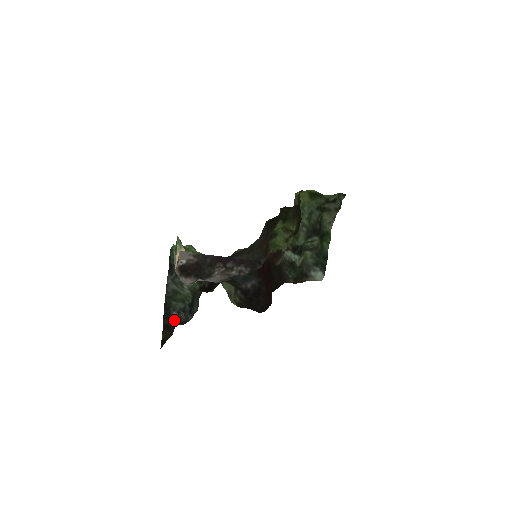
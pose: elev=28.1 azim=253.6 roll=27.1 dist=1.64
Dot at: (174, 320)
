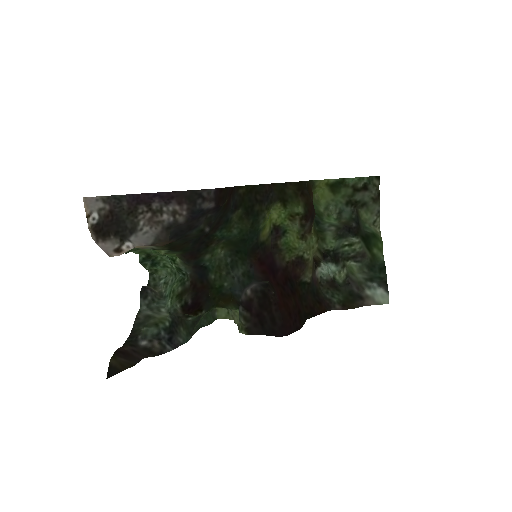
Dot at: (142, 350)
